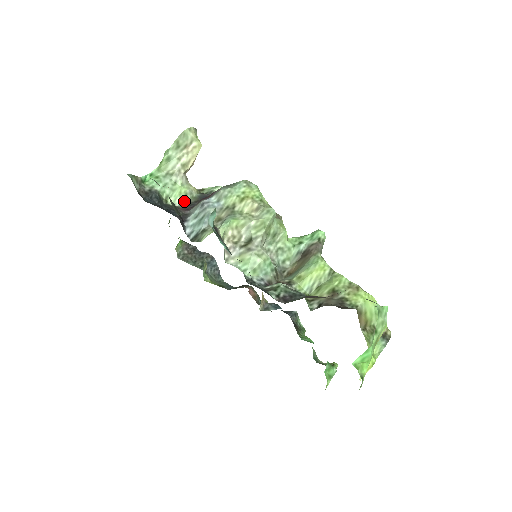
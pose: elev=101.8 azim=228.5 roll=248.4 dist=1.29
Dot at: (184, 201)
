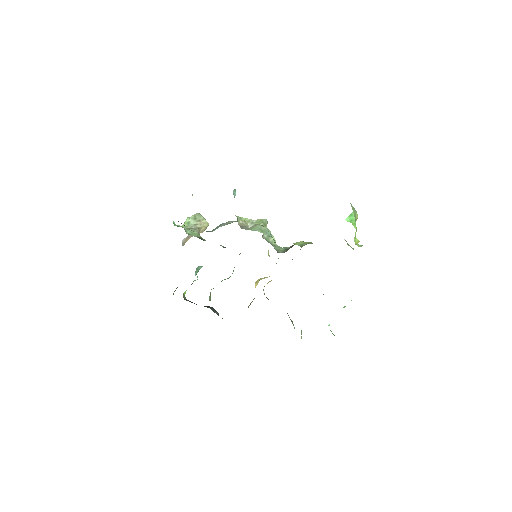
Dot at: (200, 238)
